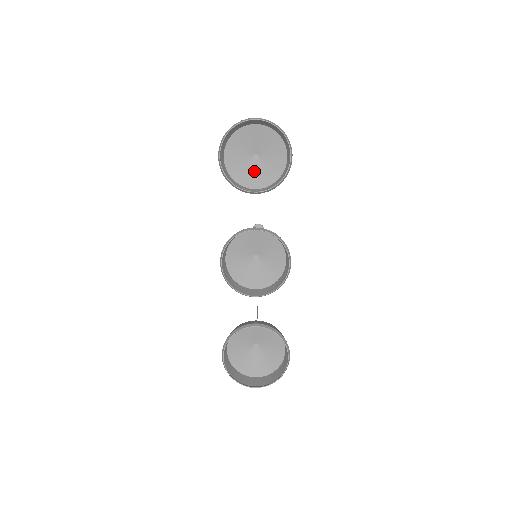
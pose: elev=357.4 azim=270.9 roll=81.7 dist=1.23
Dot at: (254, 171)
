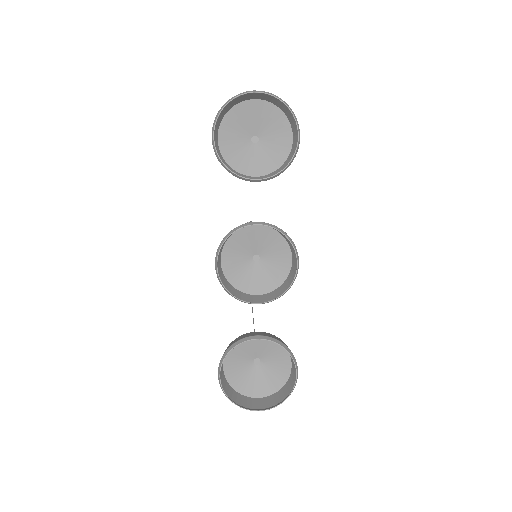
Dot at: (253, 156)
